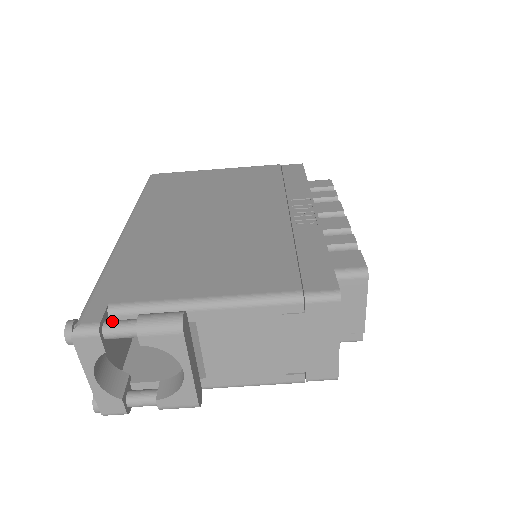
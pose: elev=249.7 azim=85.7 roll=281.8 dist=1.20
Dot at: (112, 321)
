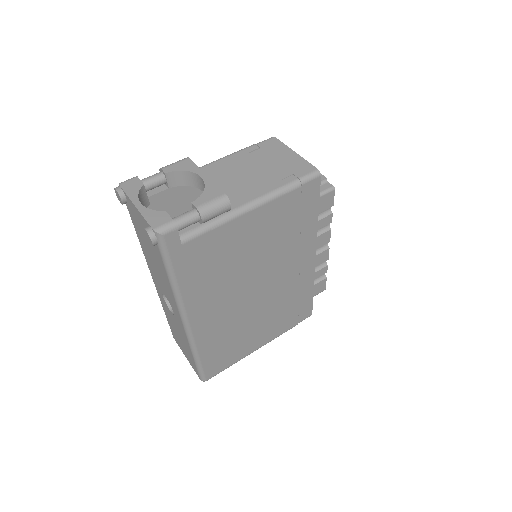
Dot at: occluded
